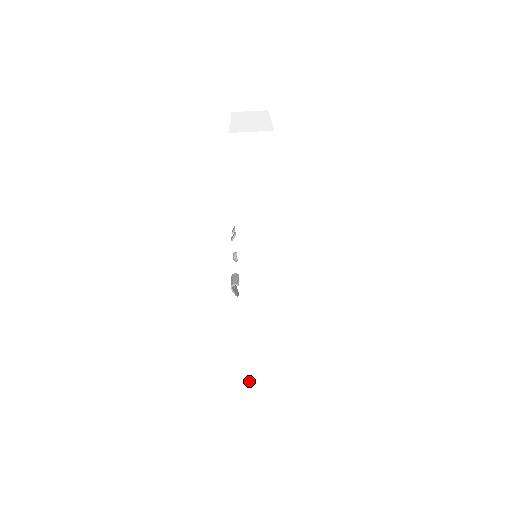
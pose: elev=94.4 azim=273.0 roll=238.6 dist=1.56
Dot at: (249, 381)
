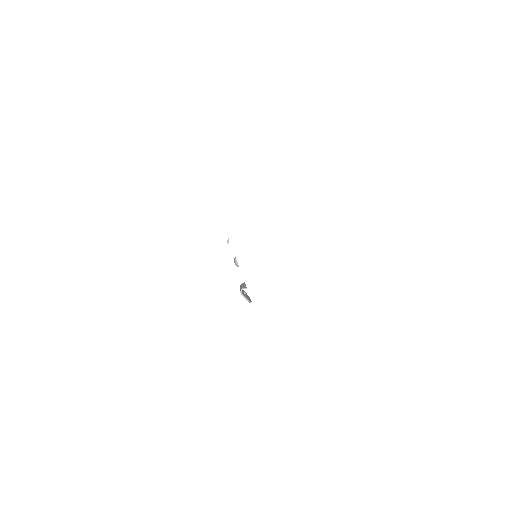
Dot at: (284, 383)
